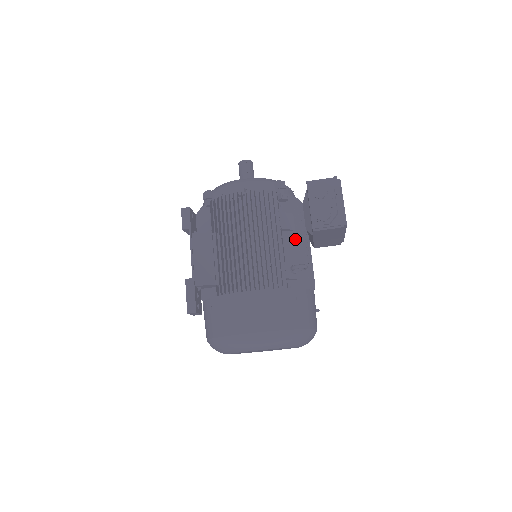
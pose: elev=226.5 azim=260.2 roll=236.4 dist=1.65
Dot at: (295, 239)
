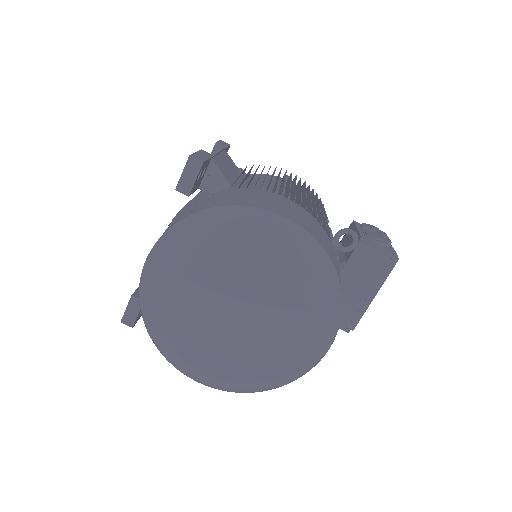
Dot at: occluded
